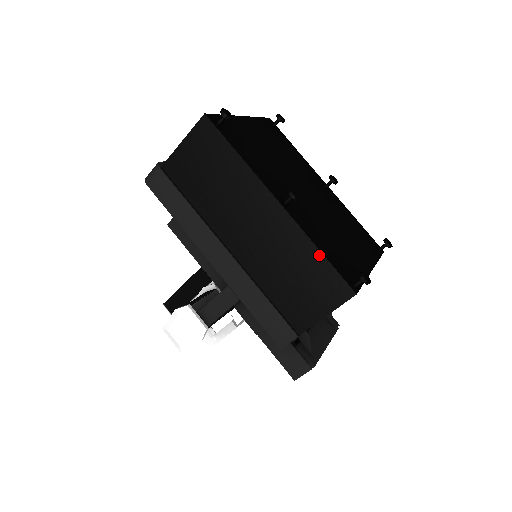
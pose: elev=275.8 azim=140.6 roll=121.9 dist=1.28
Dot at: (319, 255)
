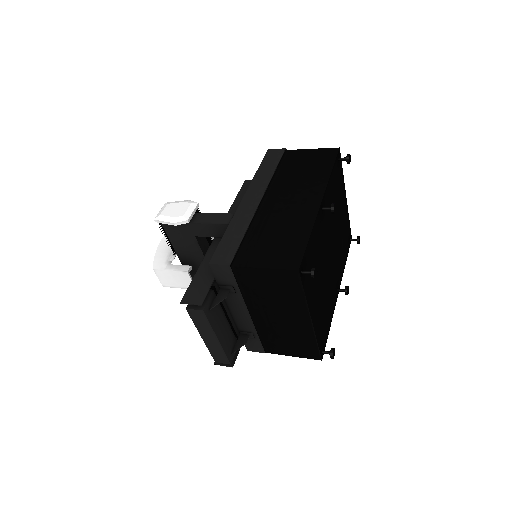
Dot at: (307, 236)
